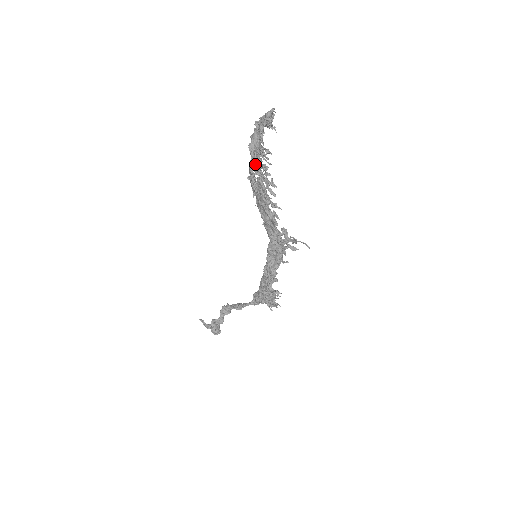
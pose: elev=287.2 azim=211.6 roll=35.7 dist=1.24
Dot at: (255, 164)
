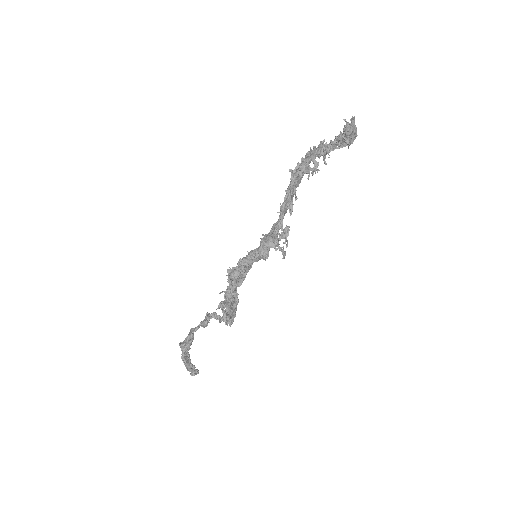
Dot at: (310, 154)
